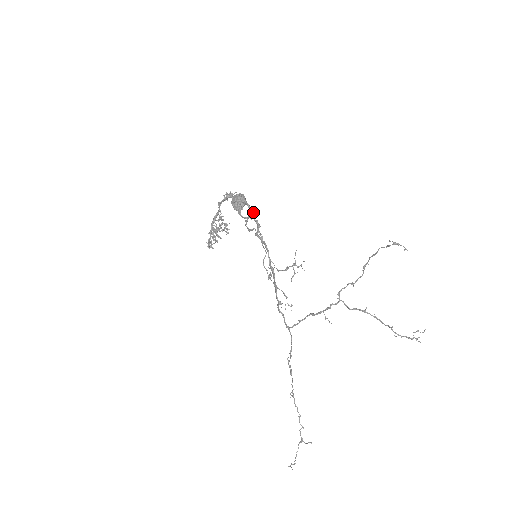
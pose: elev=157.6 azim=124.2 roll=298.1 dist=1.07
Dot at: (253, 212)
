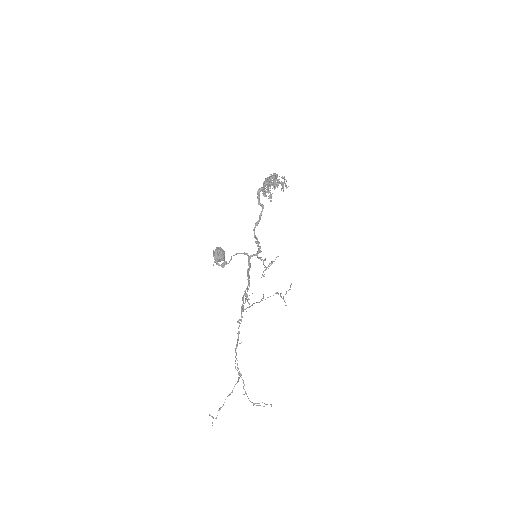
Dot at: (258, 243)
